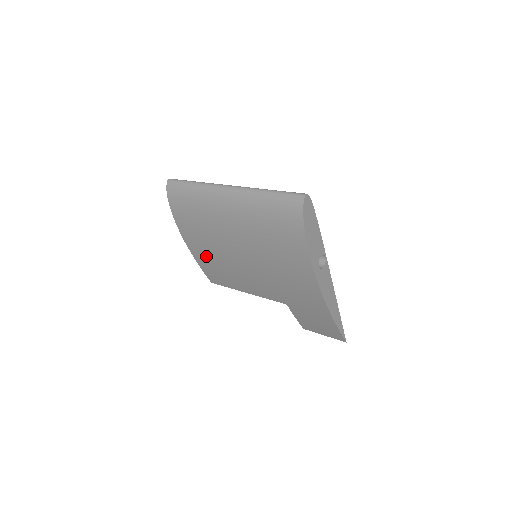
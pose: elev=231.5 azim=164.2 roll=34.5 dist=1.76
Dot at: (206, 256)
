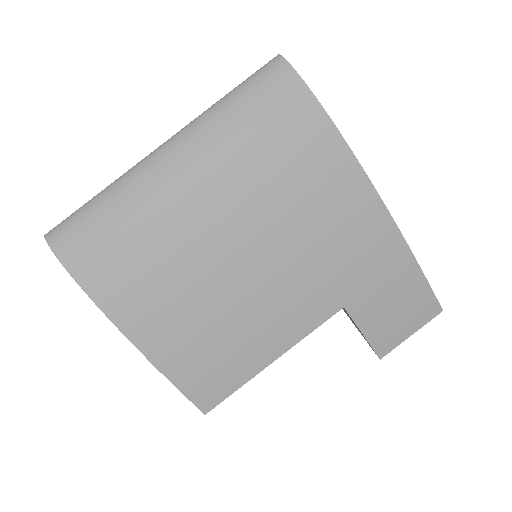
Dot at: (178, 332)
